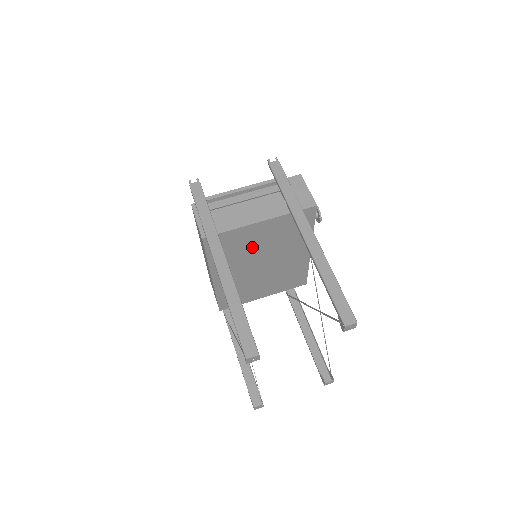
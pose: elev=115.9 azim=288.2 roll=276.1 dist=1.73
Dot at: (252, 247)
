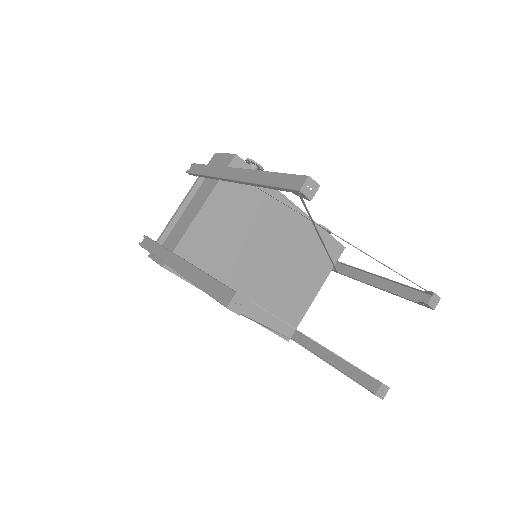
Dot at: (227, 243)
